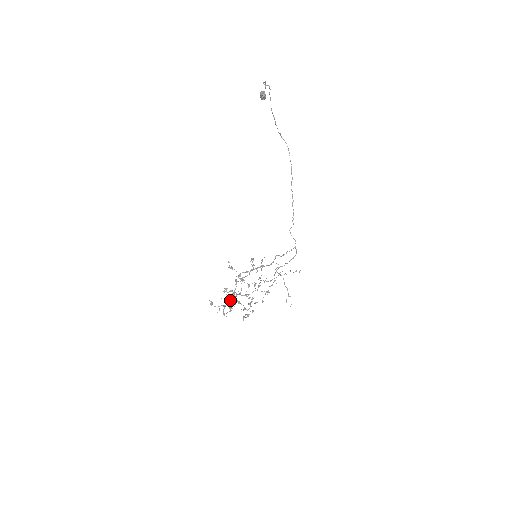
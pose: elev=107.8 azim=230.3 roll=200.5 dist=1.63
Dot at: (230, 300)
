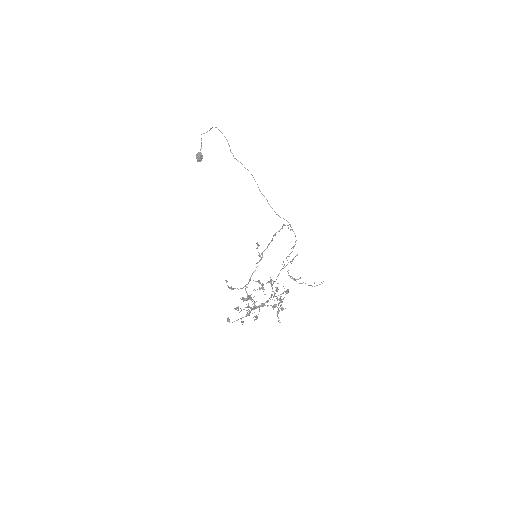
Dot at: occluded
